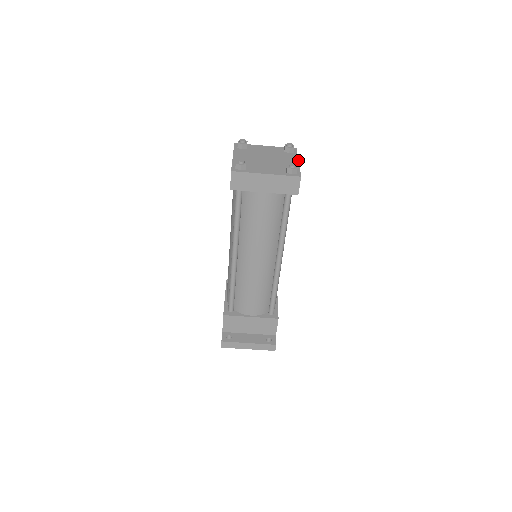
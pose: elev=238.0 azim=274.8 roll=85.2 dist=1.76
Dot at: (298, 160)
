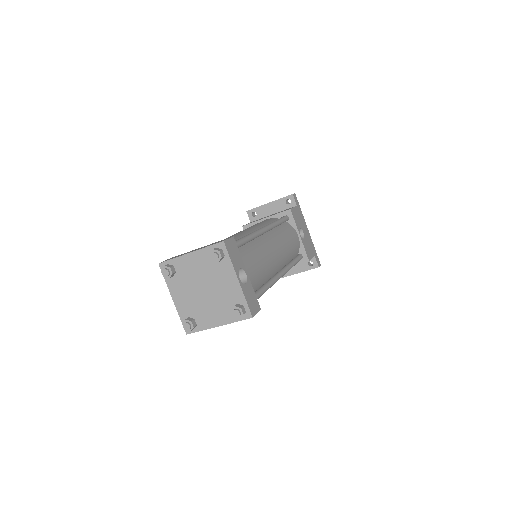
Dot at: (236, 277)
